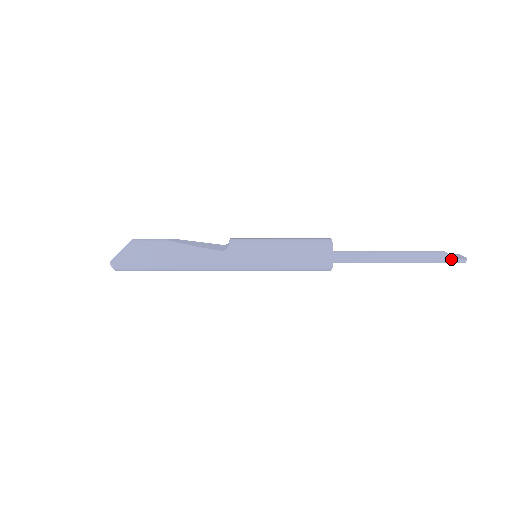
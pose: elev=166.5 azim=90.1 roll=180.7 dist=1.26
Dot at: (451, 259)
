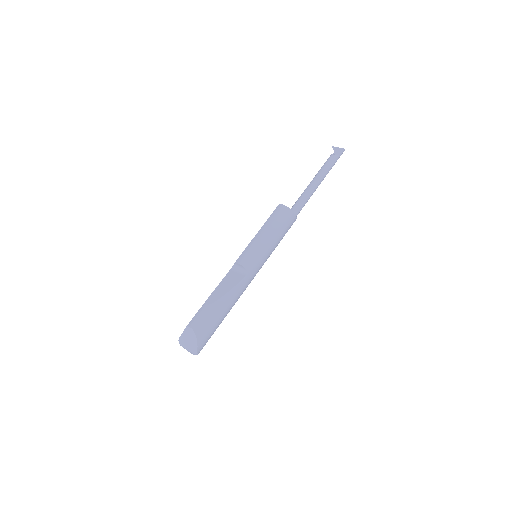
Dot at: (339, 157)
